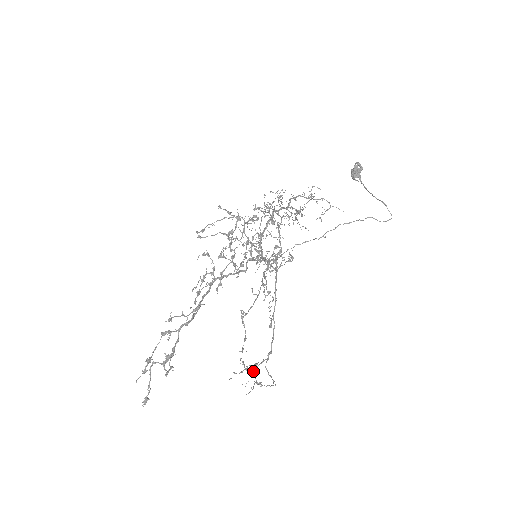
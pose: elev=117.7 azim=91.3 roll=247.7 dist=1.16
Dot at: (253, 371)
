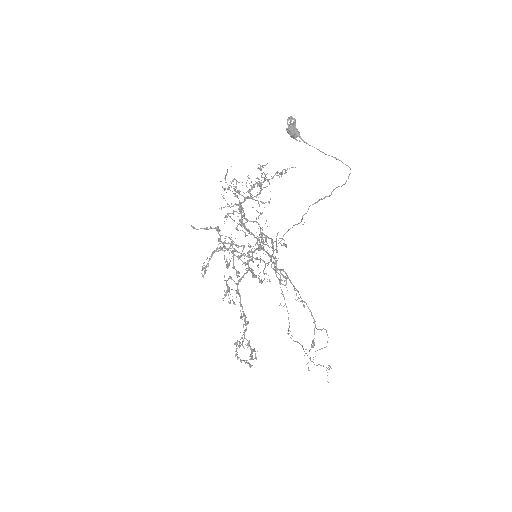
Dot at: occluded
